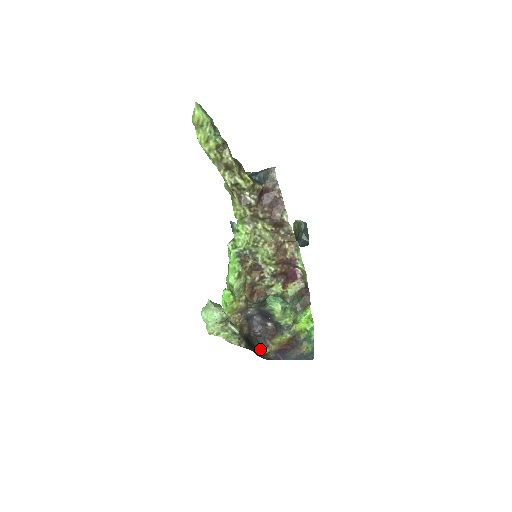
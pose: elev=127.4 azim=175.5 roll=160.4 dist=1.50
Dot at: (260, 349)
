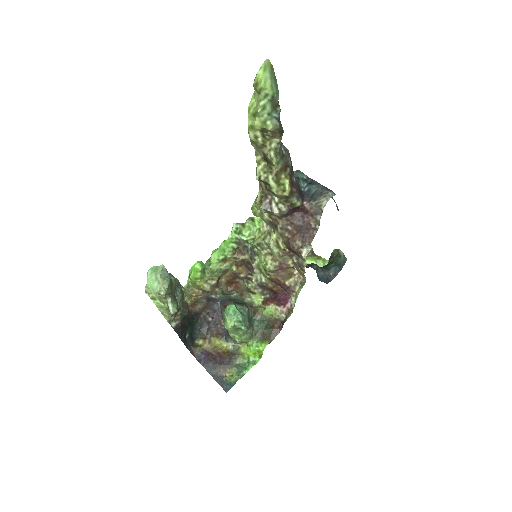
Dot at: (196, 335)
